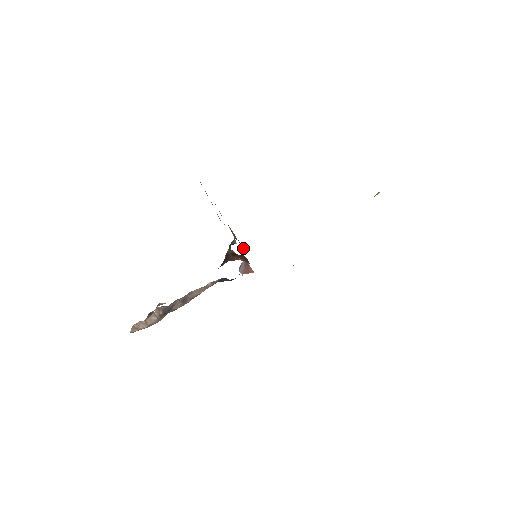
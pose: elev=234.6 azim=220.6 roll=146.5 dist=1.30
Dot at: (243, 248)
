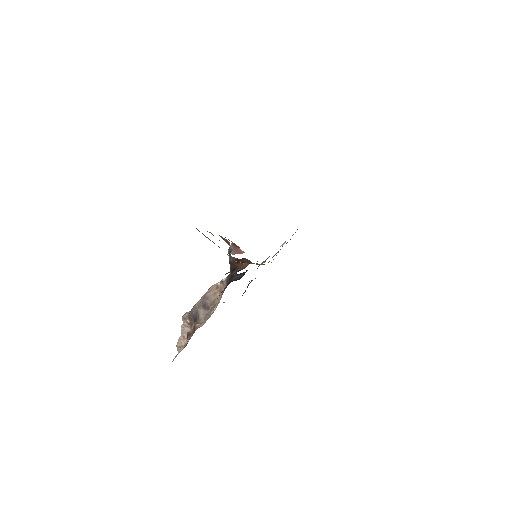
Dot at: (234, 243)
